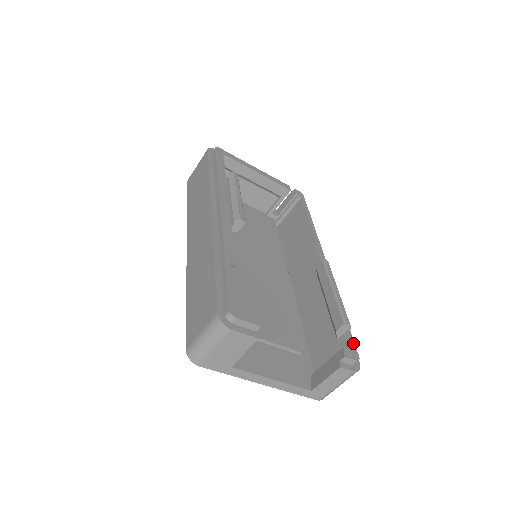
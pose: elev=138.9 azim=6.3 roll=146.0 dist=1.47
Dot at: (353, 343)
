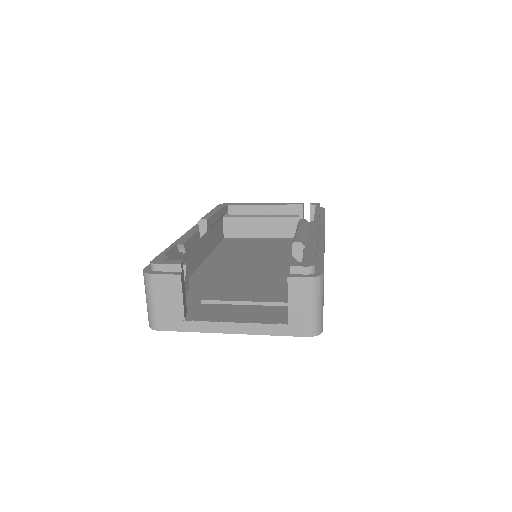
Dot at: (313, 259)
